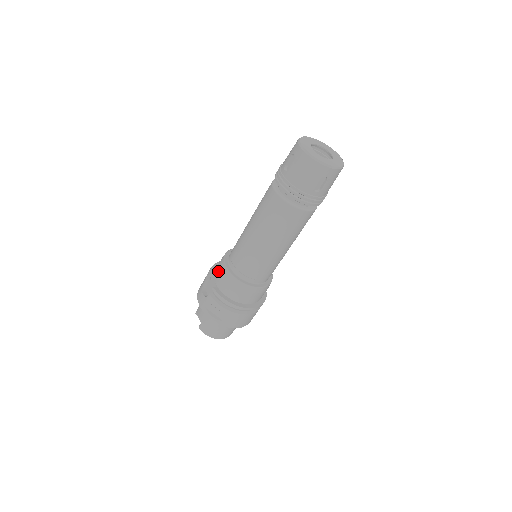
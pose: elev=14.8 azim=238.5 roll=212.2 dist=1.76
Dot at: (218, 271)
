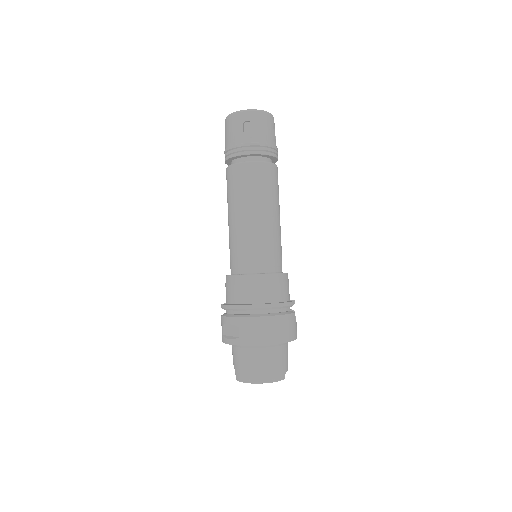
Dot at: occluded
